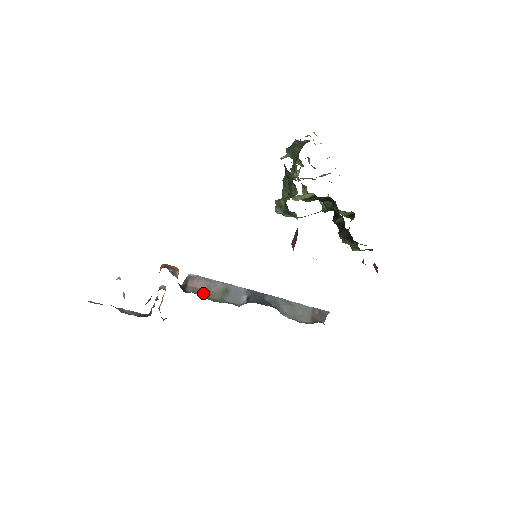
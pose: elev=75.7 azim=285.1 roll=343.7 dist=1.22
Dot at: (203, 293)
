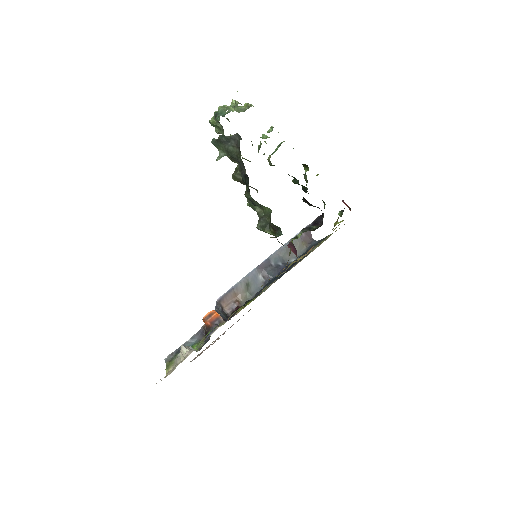
Dot at: (237, 303)
